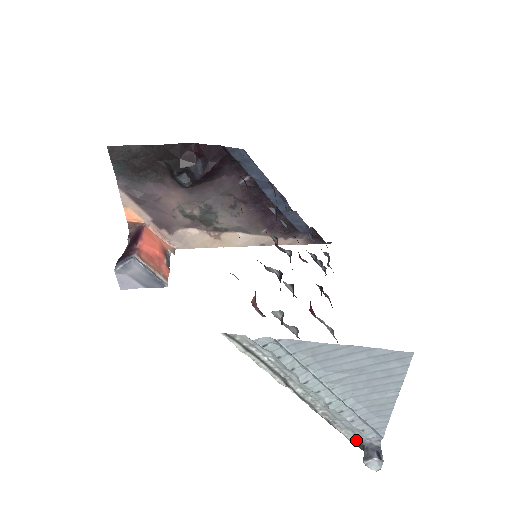
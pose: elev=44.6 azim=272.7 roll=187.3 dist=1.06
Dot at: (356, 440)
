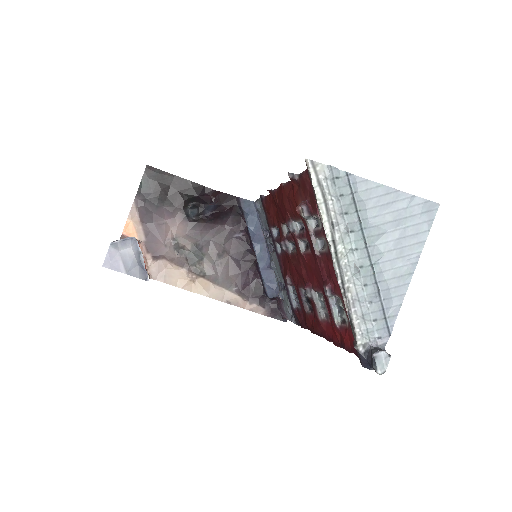
Dot at: (363, 343)
